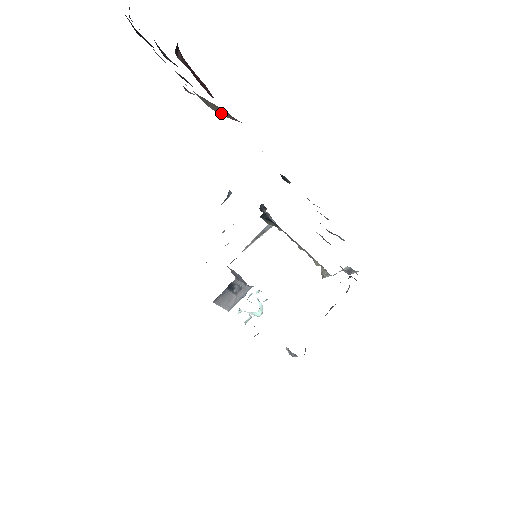
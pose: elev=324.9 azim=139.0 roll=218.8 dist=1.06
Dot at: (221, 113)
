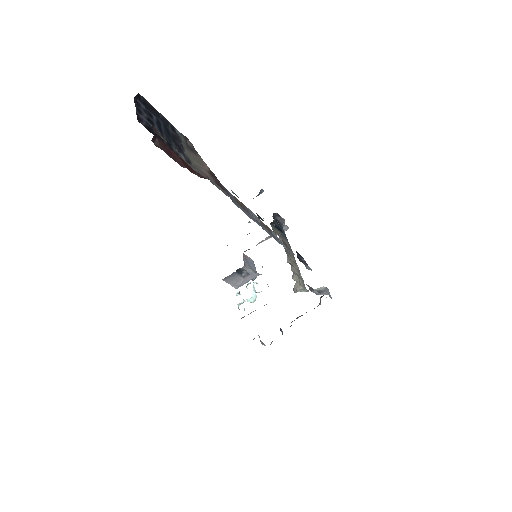
Dot at: (200, 170)
